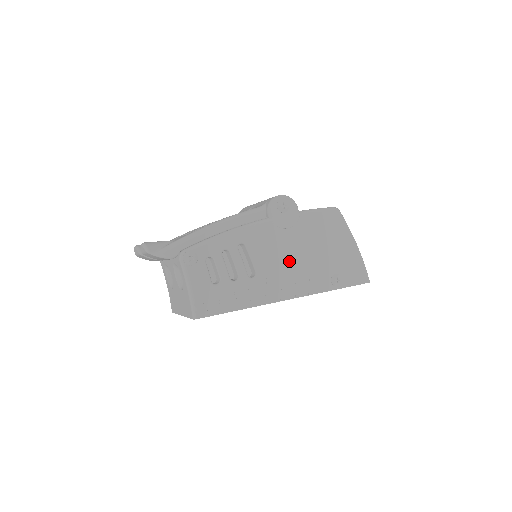
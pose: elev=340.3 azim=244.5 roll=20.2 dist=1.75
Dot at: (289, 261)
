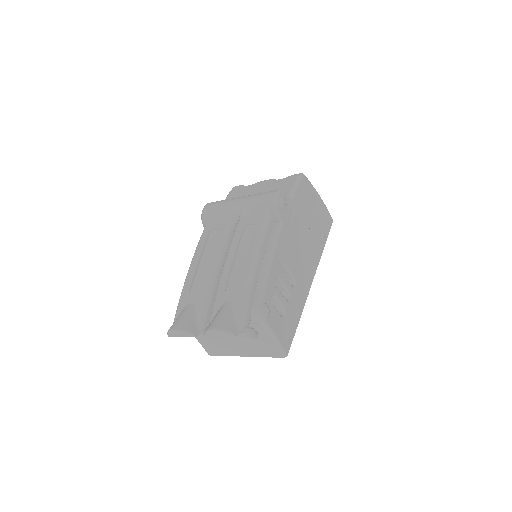
Dot at: (302, 249)
